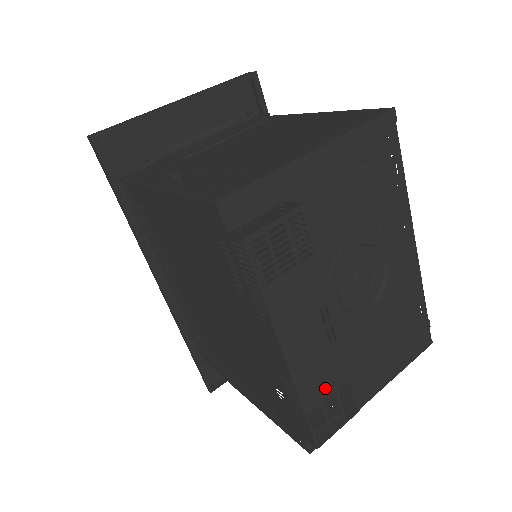
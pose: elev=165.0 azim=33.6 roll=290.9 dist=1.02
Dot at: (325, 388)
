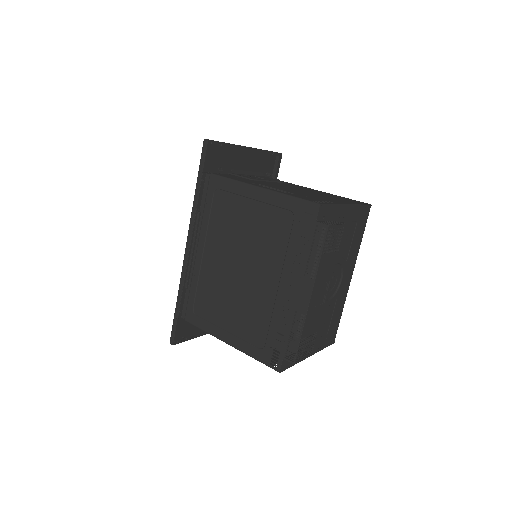
Dot at: (311, 328)
